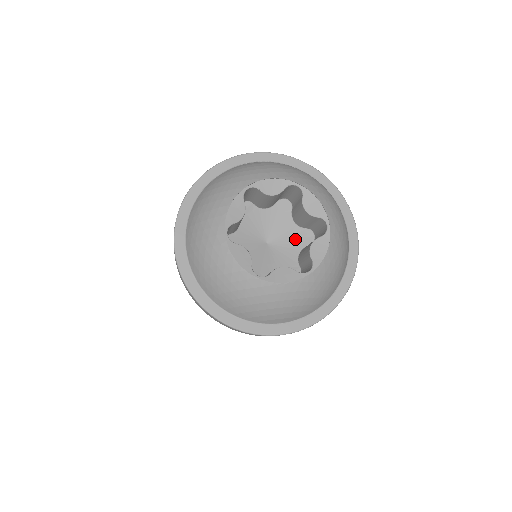
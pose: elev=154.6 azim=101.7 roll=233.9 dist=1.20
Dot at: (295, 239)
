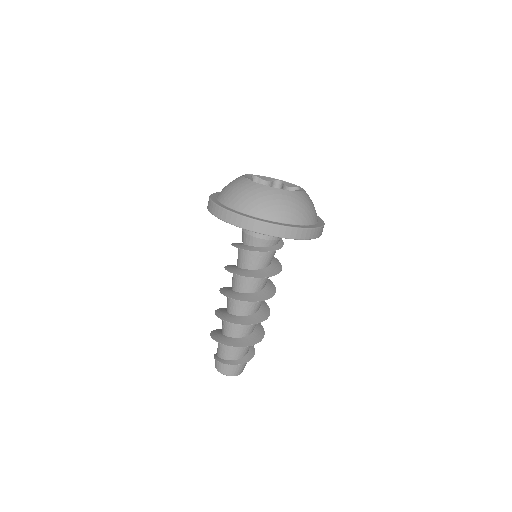
Dot at: occluded
